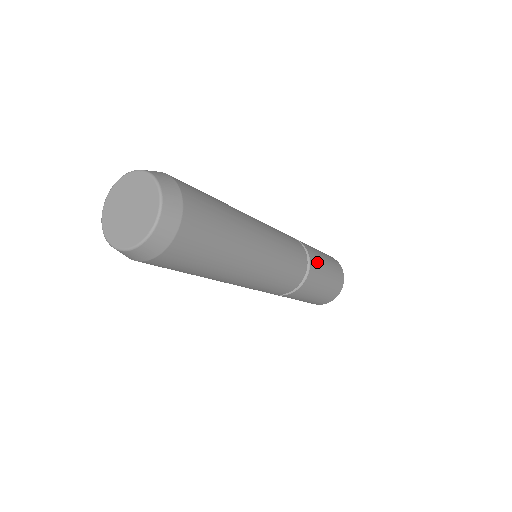
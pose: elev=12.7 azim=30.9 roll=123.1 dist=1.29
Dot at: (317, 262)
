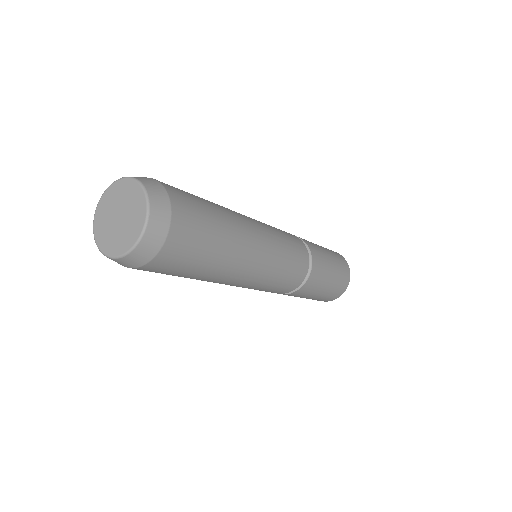
Dot at: (316, 282)
